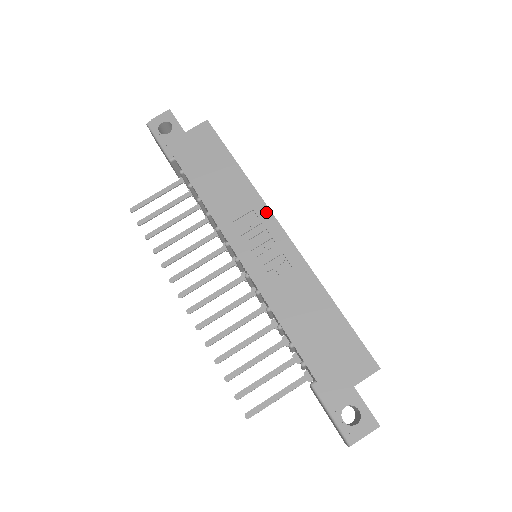
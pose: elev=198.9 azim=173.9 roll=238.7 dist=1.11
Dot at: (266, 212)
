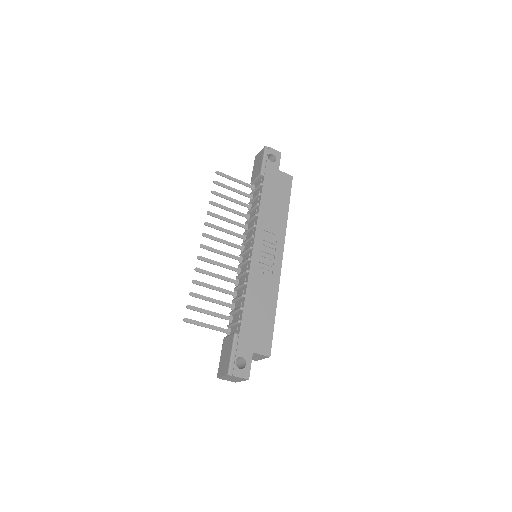
Dot at: (282, 242)
